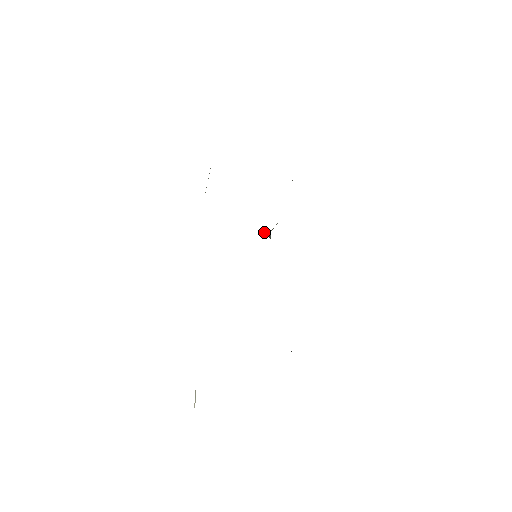
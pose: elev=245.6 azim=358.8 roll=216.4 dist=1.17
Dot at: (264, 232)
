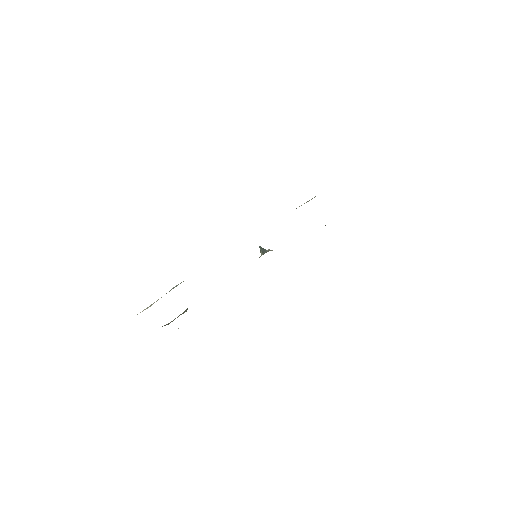
Dot at: (260, 246)
